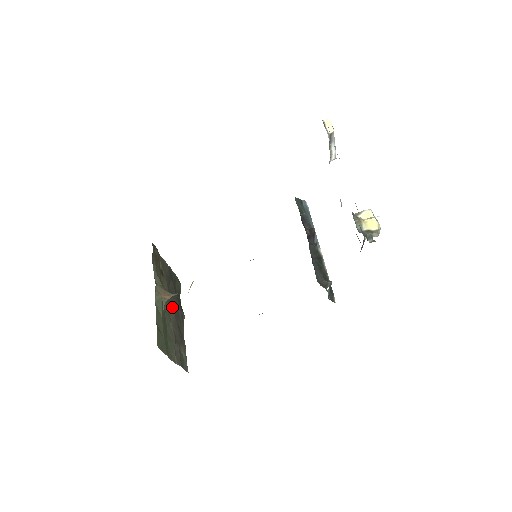
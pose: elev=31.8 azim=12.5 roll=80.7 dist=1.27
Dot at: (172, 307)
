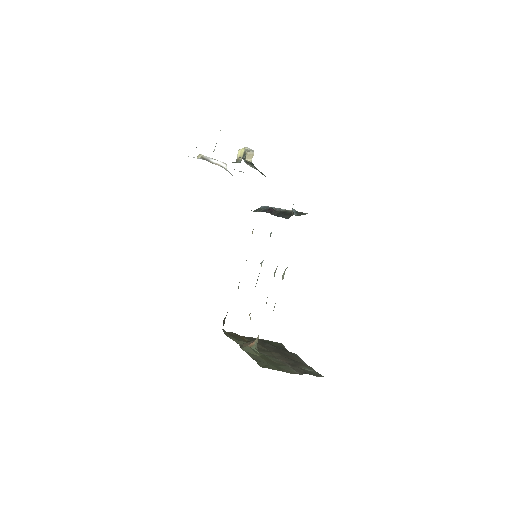
Dot at: (275, 353)
